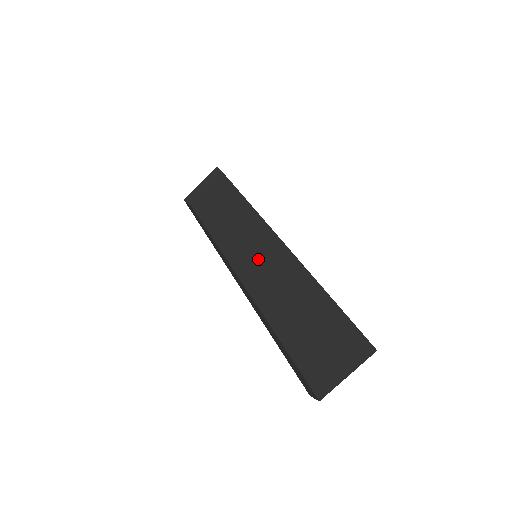
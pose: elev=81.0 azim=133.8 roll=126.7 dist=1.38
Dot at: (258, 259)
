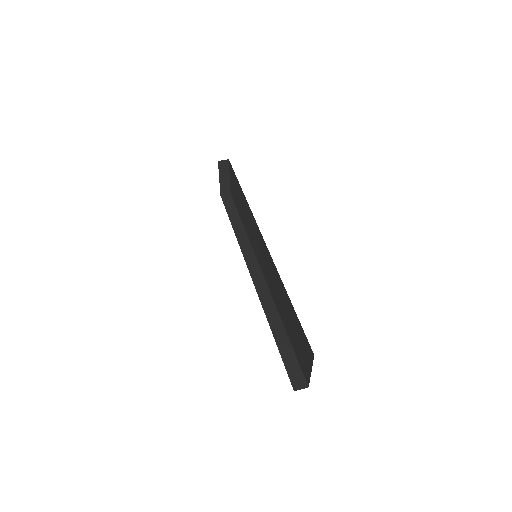
Dot at: (261, 254)
